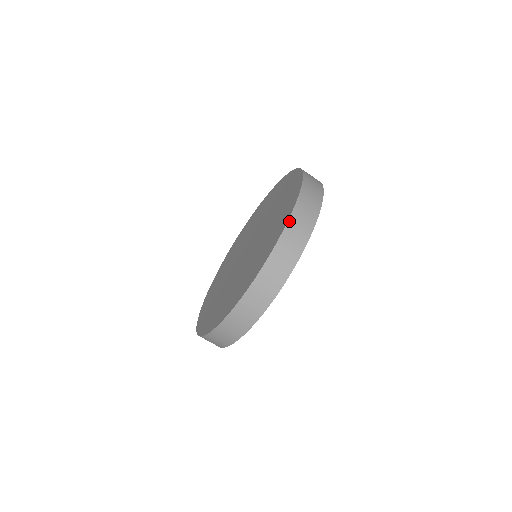
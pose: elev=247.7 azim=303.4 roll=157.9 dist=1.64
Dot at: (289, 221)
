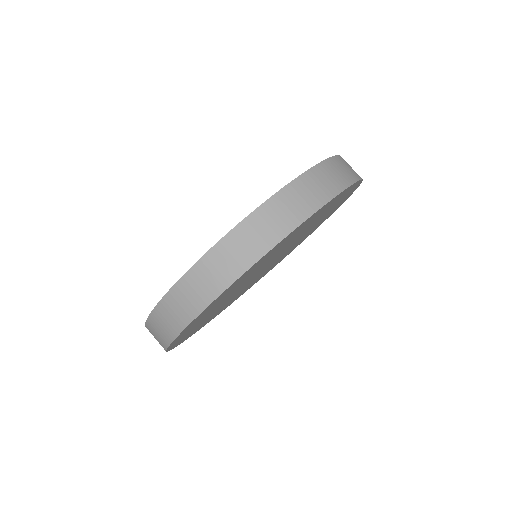
Dot at: occluded
